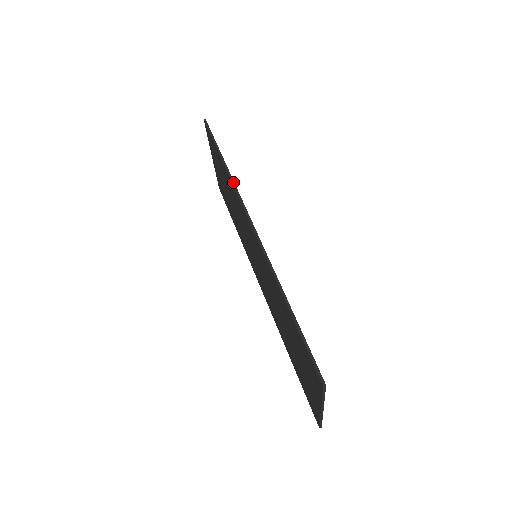
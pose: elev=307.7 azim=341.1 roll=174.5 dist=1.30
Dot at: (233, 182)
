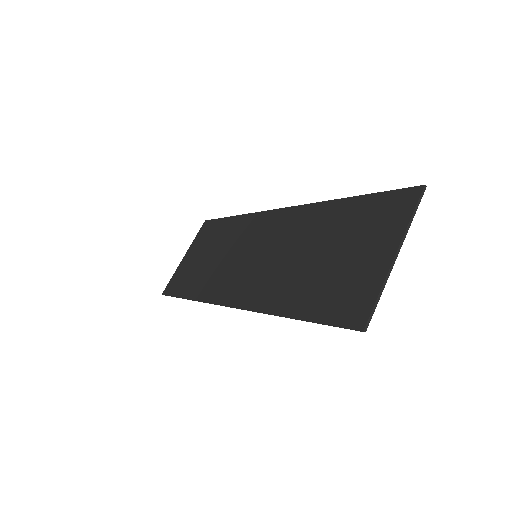
Dot at: (251, 213)
